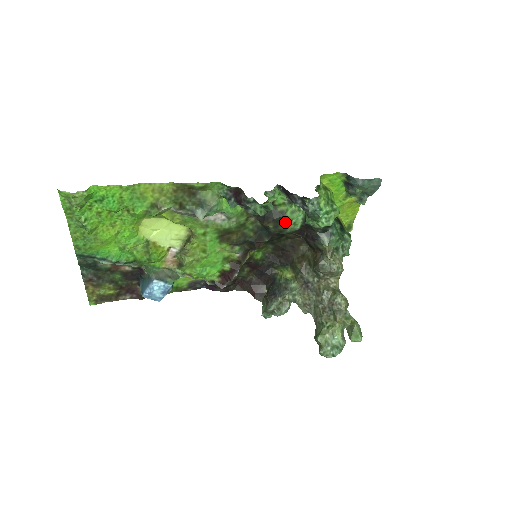
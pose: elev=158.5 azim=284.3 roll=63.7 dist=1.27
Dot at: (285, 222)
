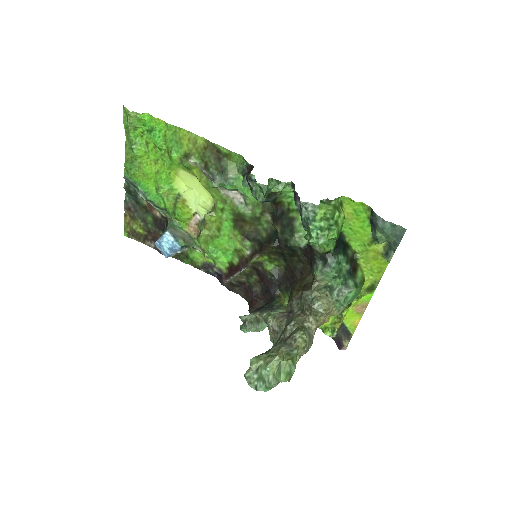
Dot at: (291, 231)
